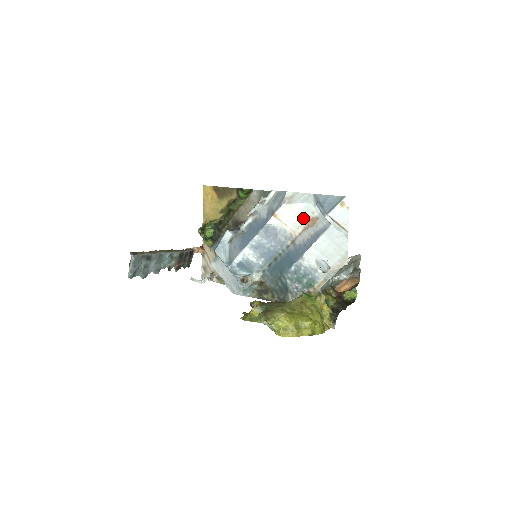
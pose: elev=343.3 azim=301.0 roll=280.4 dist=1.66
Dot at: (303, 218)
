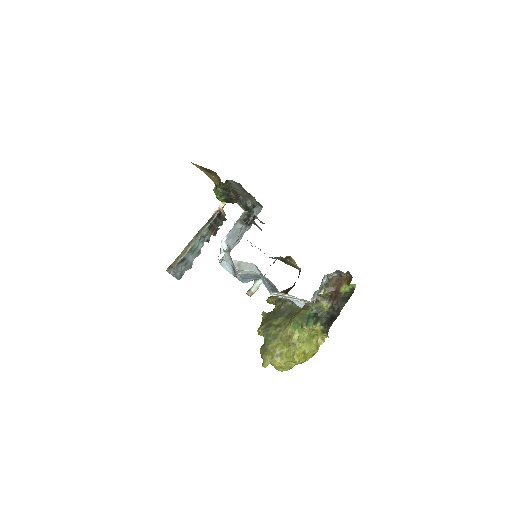
Dot at: occluded
